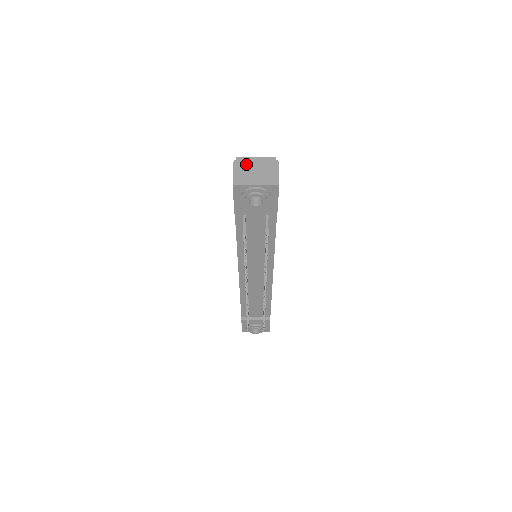
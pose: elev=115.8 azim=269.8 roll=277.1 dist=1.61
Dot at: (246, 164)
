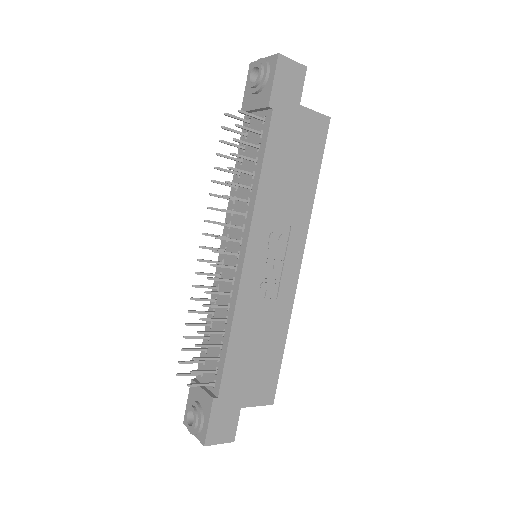
Dot at: occluded
